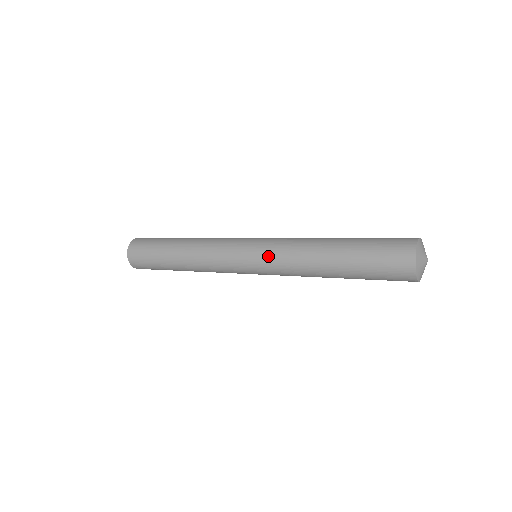
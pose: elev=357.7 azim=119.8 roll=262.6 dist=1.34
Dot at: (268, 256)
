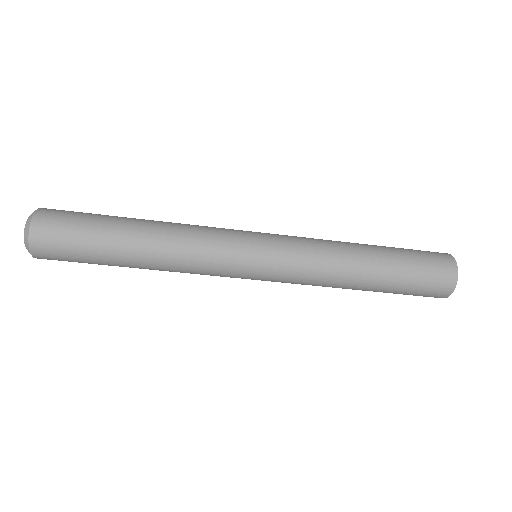
Dot at: (291, 239)
